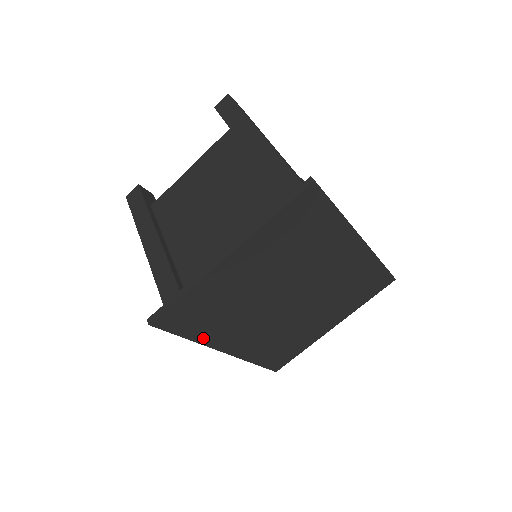
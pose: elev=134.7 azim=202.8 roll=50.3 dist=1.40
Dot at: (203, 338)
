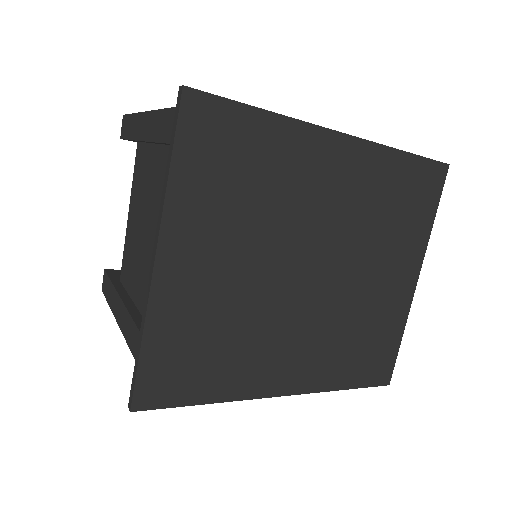
Dot at: (231, 391)
